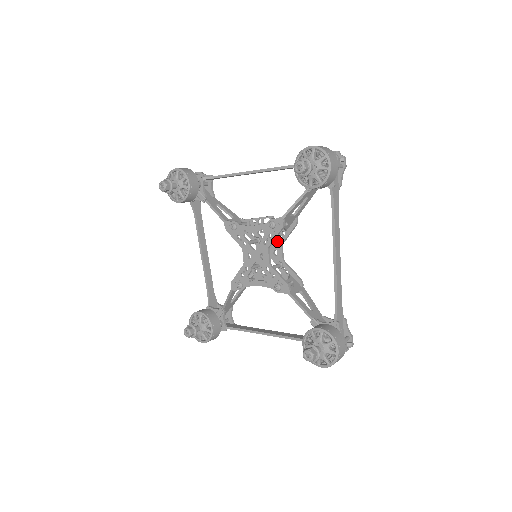
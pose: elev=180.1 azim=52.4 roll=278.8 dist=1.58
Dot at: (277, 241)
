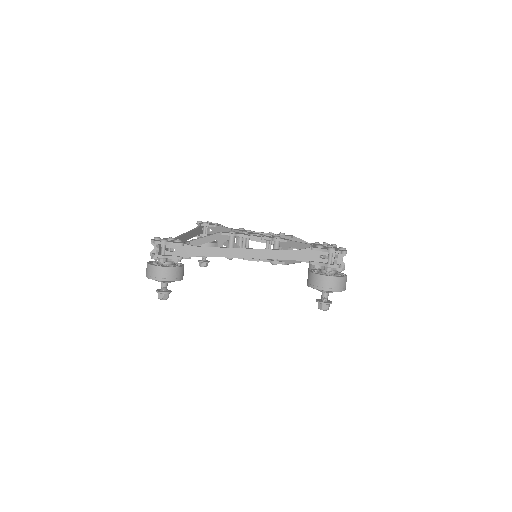
Dot at: (269, 242)
